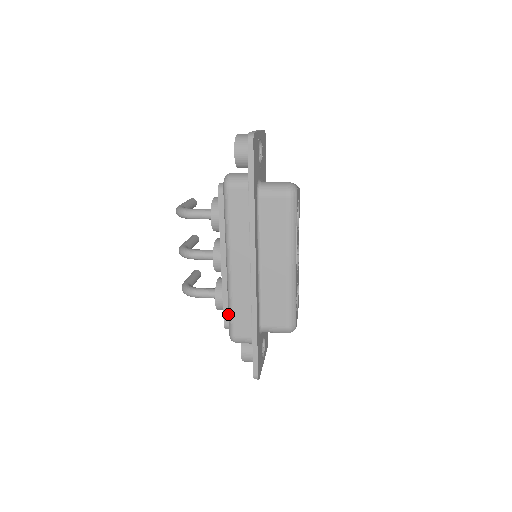
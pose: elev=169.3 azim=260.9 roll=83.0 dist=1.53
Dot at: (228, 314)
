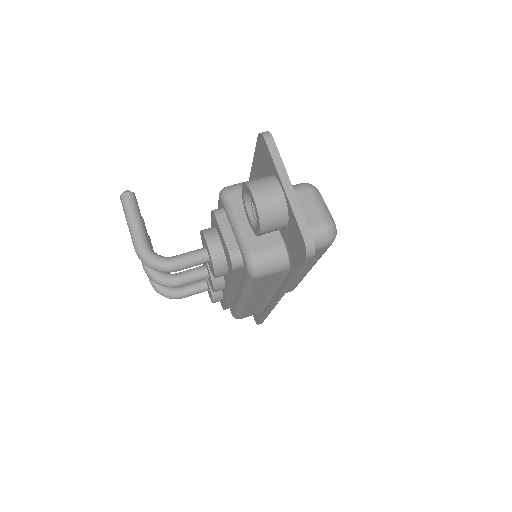
Dot at: (234, 312)
